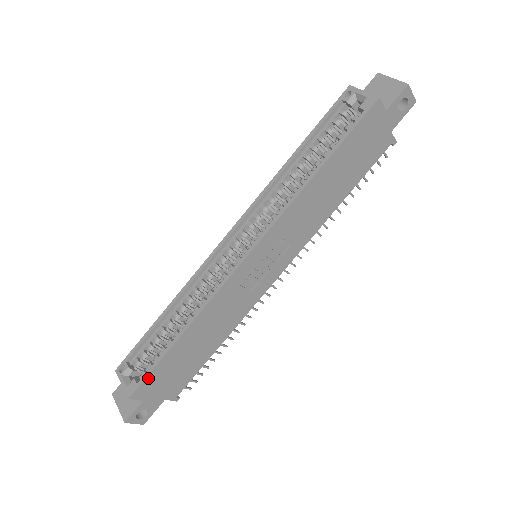
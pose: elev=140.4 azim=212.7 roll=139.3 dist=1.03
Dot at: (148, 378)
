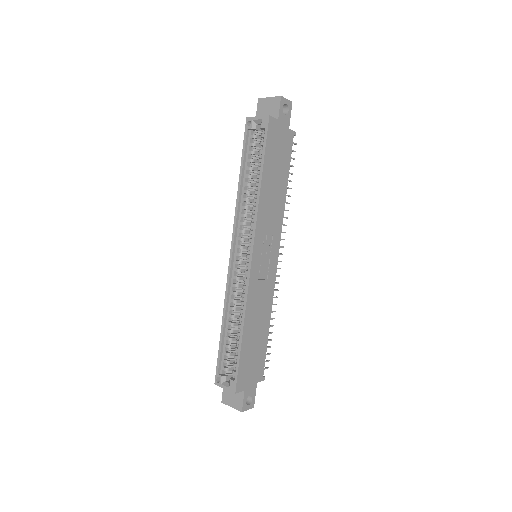
Dot at: (239, 373)
